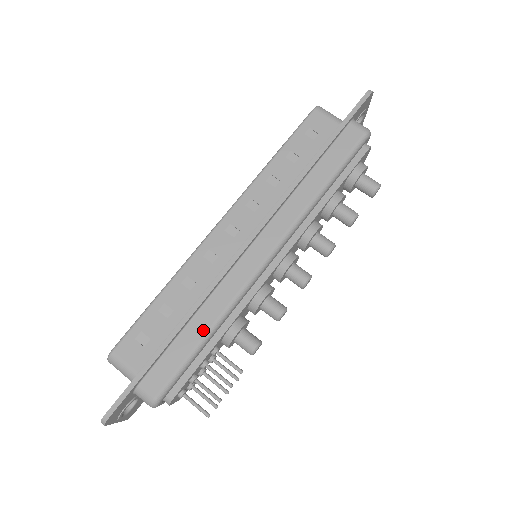
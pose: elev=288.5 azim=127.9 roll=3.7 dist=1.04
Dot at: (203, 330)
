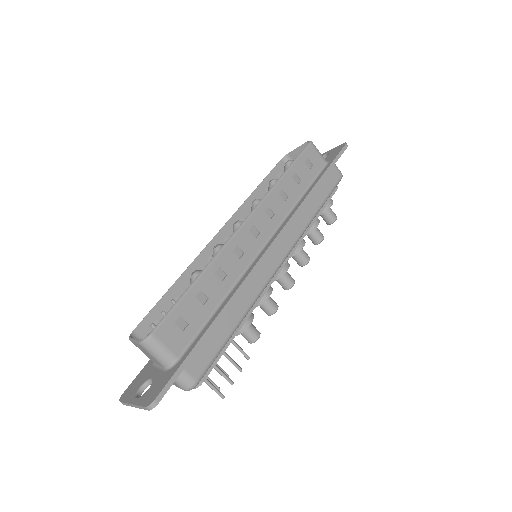
Dot at: (236, 320)
